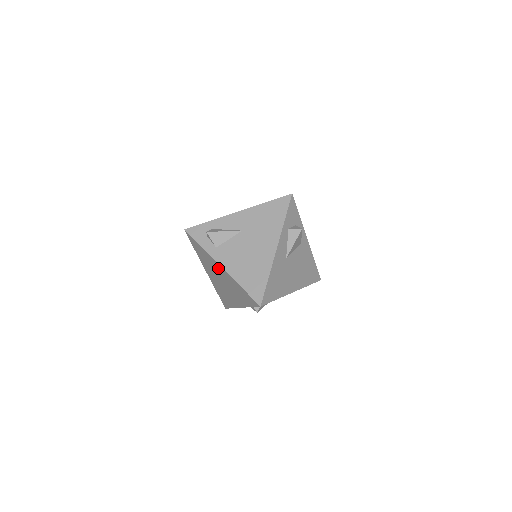
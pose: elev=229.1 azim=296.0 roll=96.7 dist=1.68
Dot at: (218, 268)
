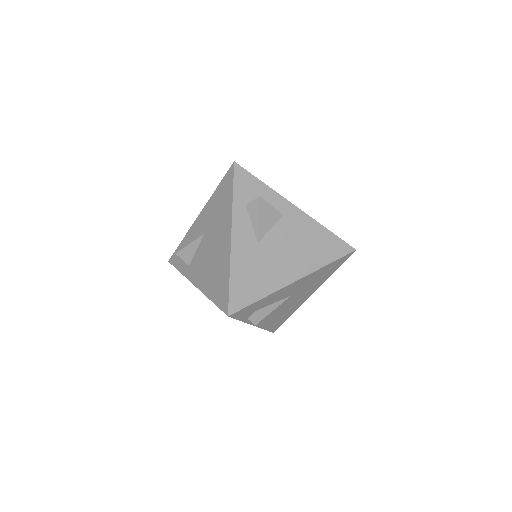
Dot at: occluded
